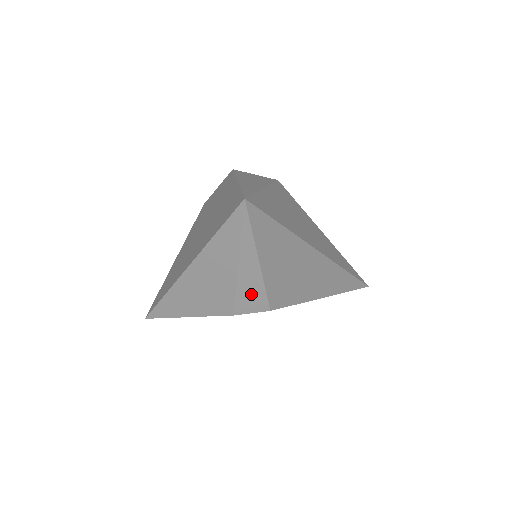
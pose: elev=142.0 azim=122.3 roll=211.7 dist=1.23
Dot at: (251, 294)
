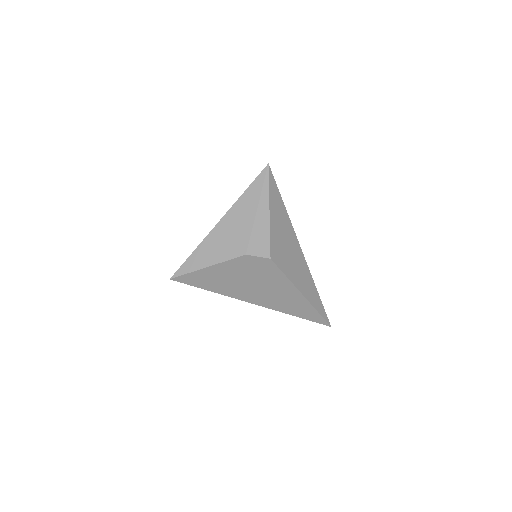
Dot at: (260, 238)
